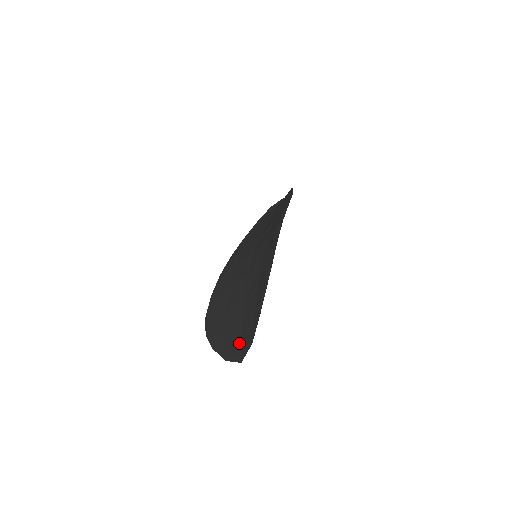
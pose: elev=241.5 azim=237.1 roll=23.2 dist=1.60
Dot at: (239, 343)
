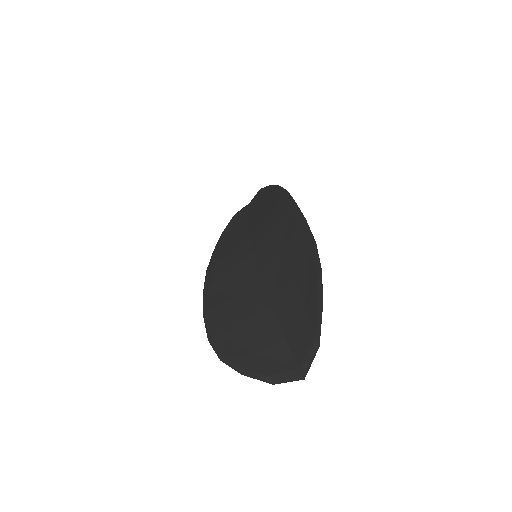
Dot at: (289, 355)
